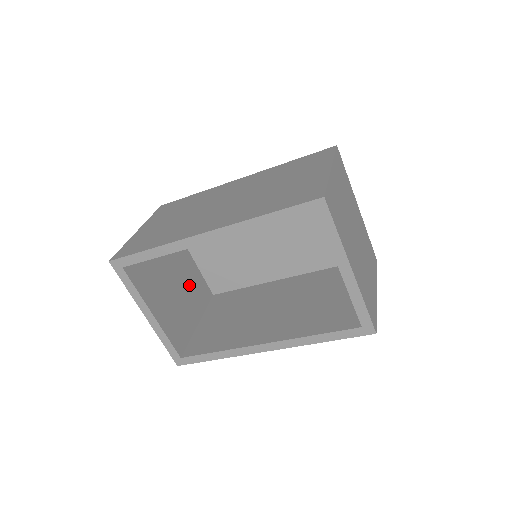
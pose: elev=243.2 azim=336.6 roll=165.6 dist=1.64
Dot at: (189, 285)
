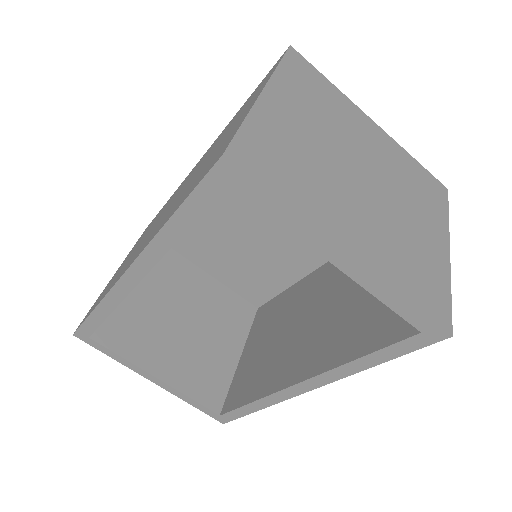
Dot at: (212, 312)
